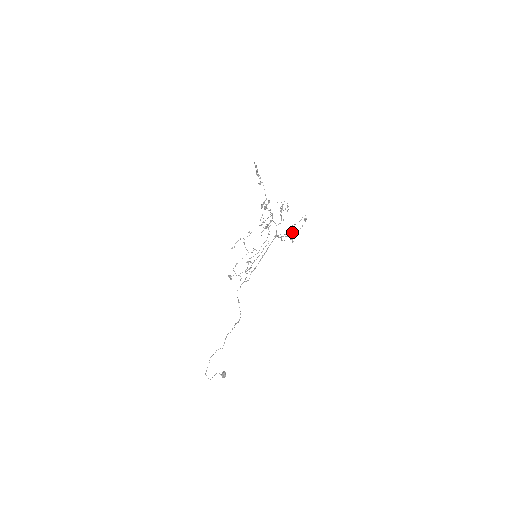
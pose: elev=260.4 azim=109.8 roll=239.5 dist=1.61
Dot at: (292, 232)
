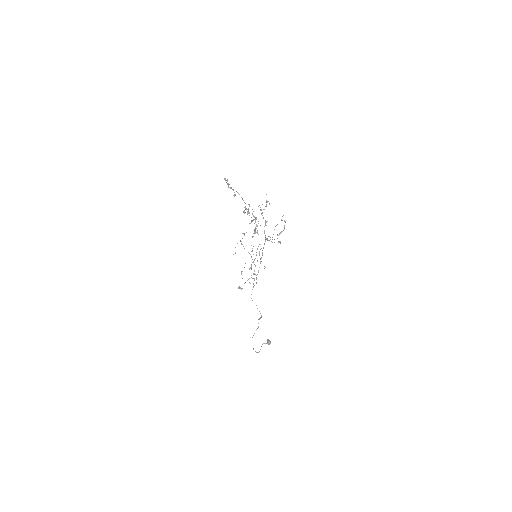
Dot at: (277, 235)
